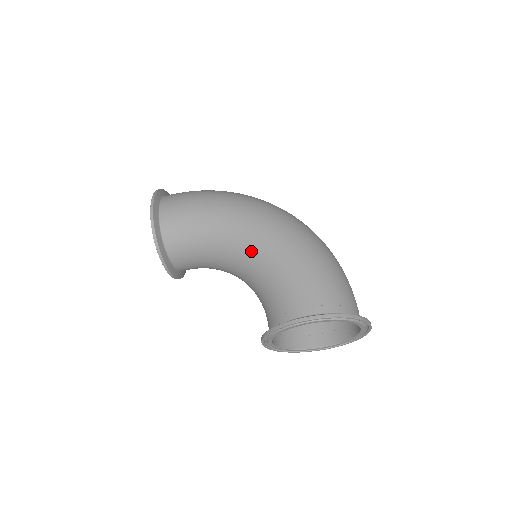
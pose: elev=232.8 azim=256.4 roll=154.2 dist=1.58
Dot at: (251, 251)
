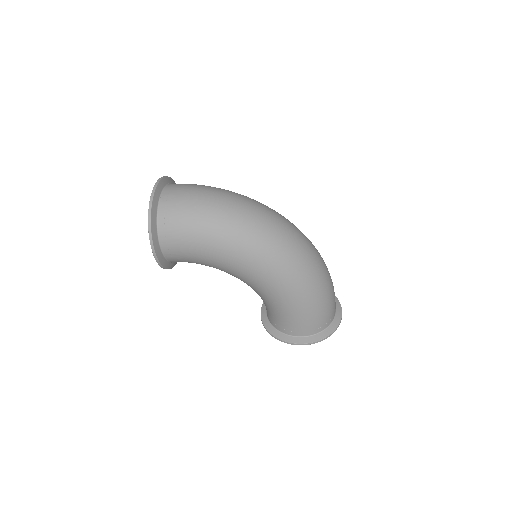
Dot at: (254, 288)
